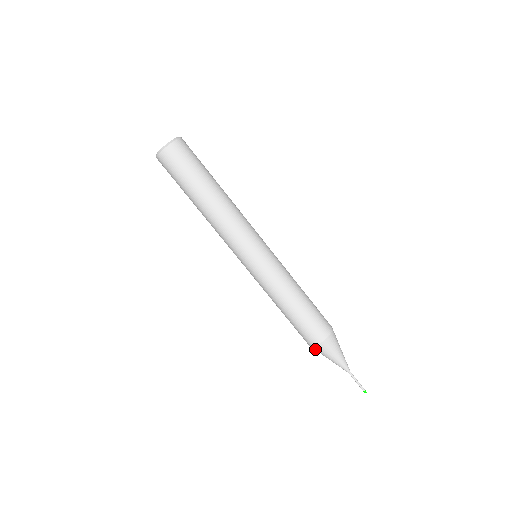
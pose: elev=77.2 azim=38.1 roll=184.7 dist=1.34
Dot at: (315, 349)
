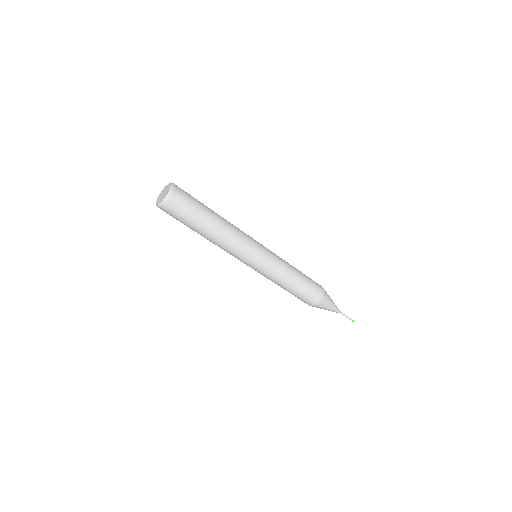
Dot at: occluded
